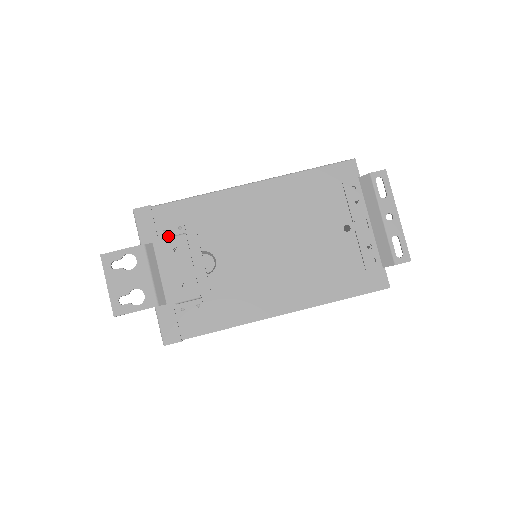
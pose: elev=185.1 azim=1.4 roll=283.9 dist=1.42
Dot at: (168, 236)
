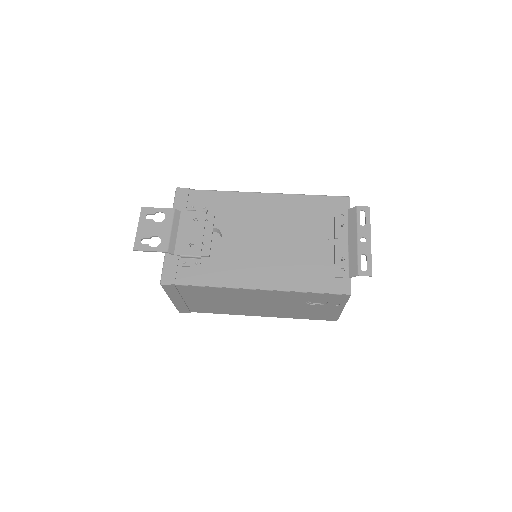
Dot at: (194, 211)
